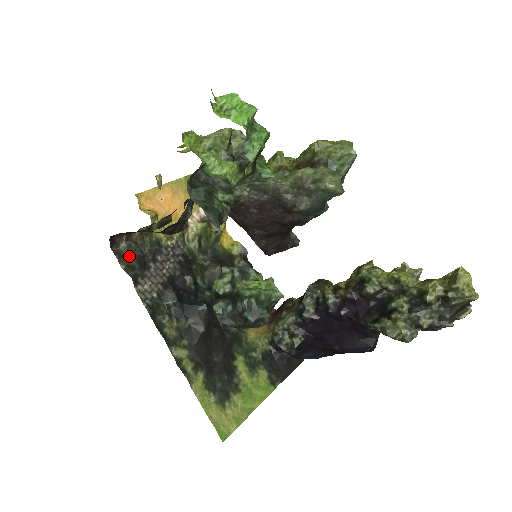
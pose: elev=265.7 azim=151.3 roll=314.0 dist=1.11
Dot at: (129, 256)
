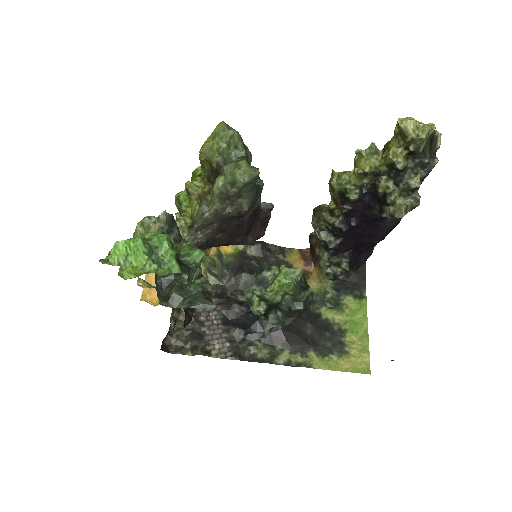
Dot at: (185, 342)
